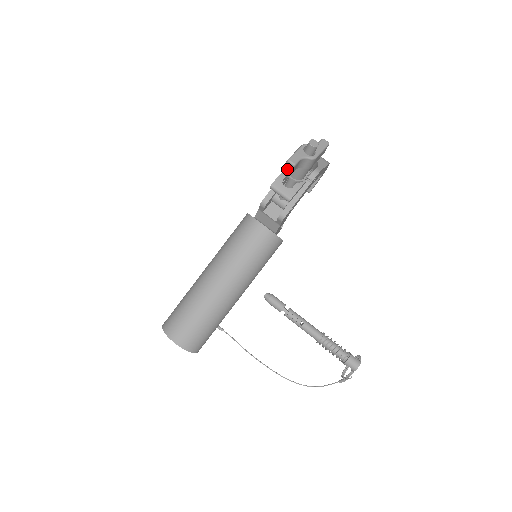
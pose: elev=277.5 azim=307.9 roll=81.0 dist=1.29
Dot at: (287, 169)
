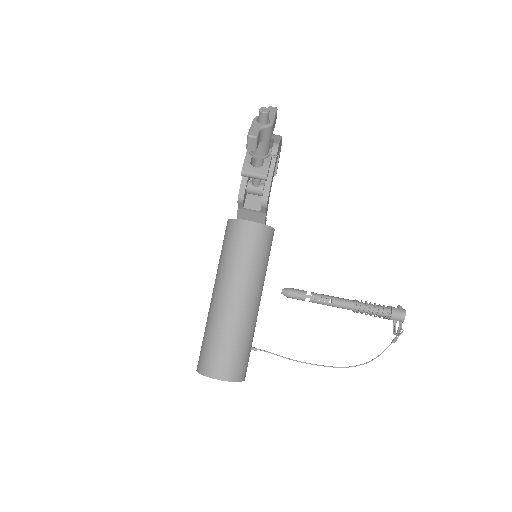
Dot at: (251, 145)
